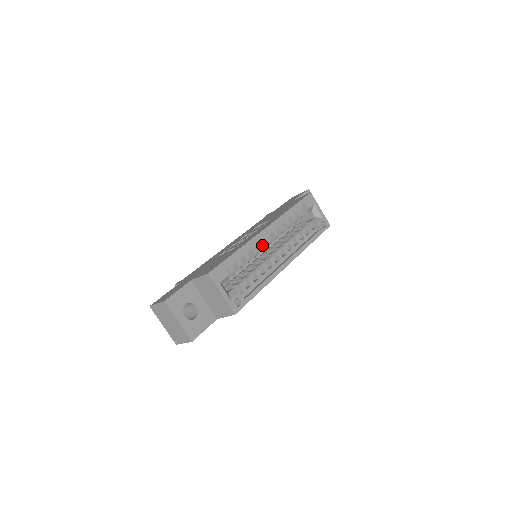
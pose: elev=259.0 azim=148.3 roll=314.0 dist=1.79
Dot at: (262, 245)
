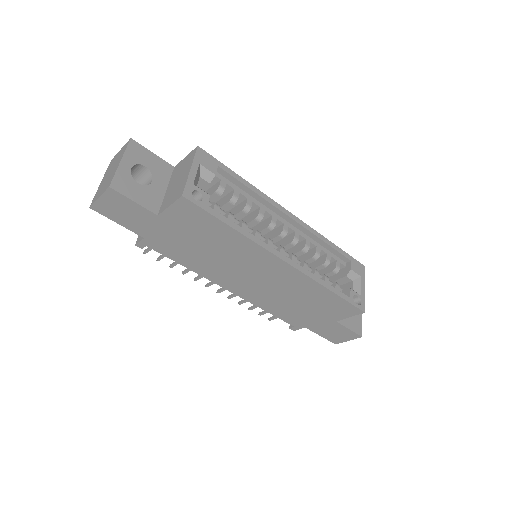
Dot at: (274, 221)
